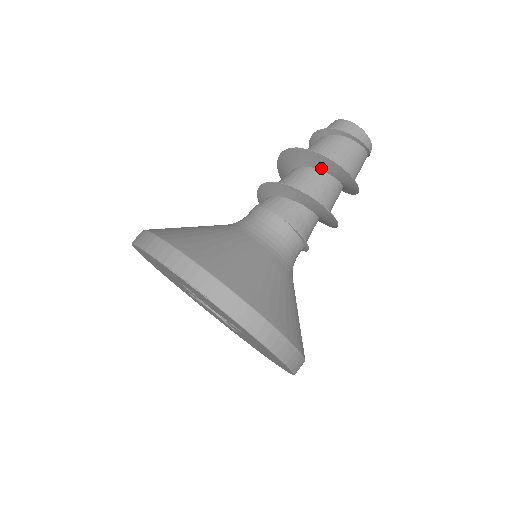
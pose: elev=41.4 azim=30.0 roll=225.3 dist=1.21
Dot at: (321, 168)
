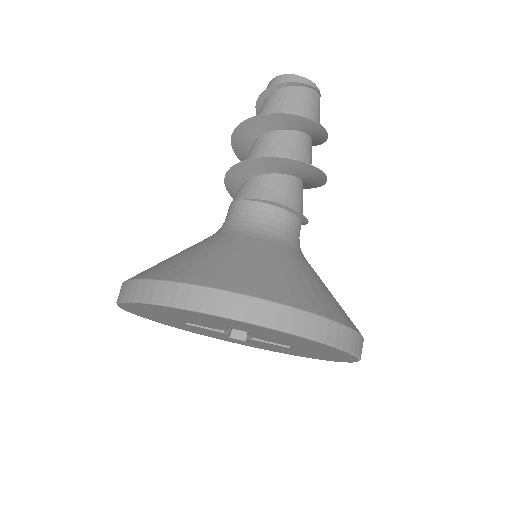
Dot at: (258, 134)
